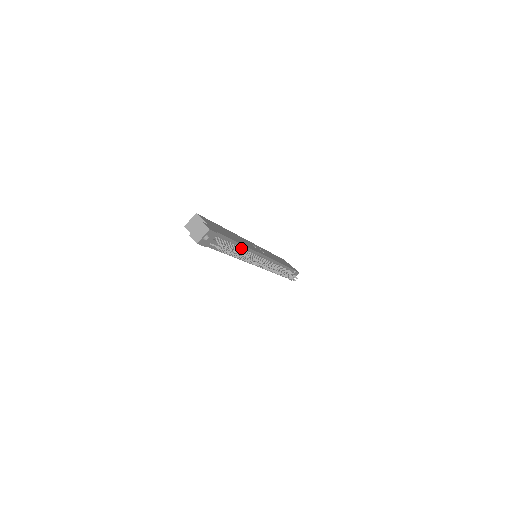
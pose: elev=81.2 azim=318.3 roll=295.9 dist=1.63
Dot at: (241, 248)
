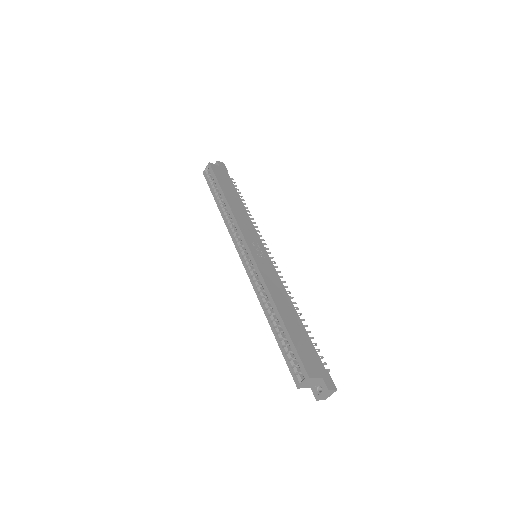
Dot at: occluded
